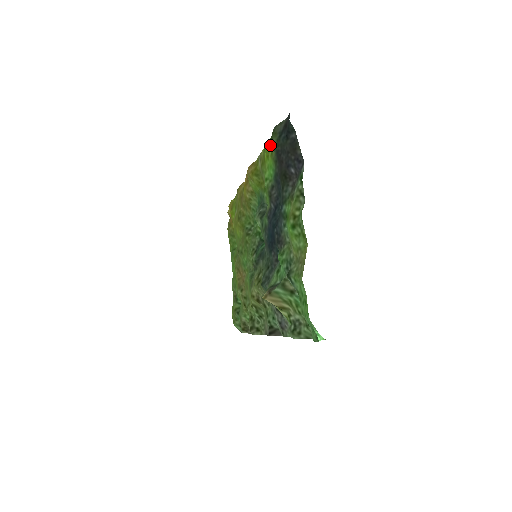
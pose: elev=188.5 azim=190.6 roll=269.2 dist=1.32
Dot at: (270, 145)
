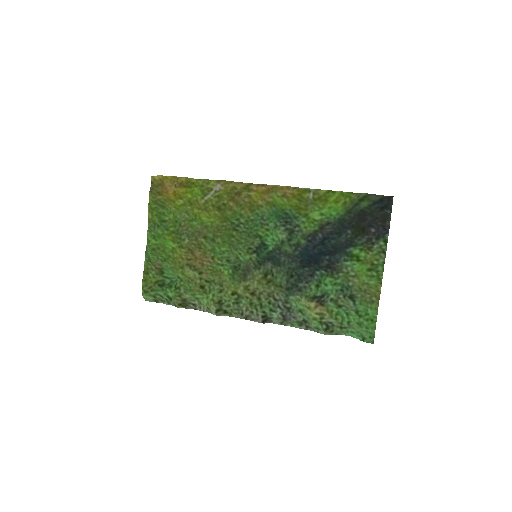
Dot at: (345, 196)
